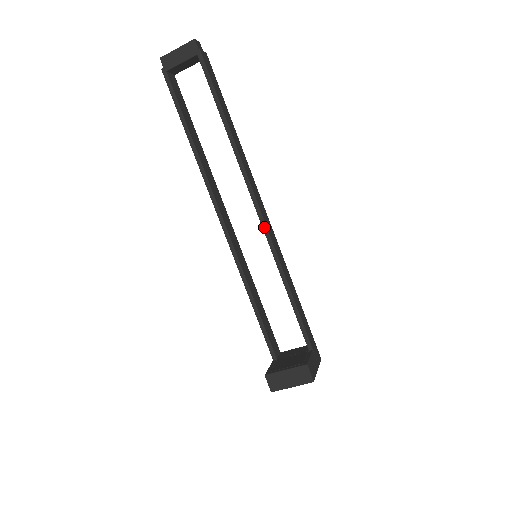
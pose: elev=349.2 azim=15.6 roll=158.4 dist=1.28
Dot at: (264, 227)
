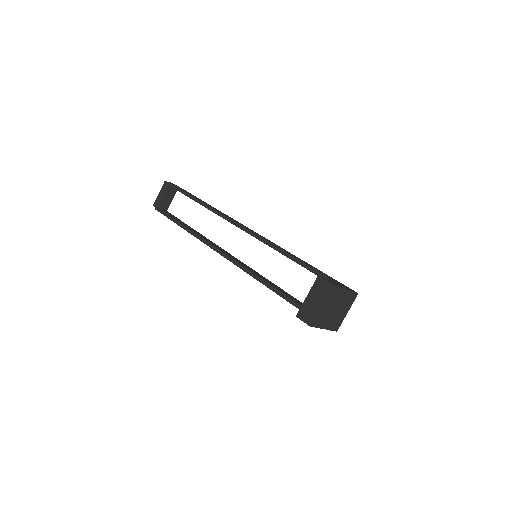
Dot at: (248, 232)
